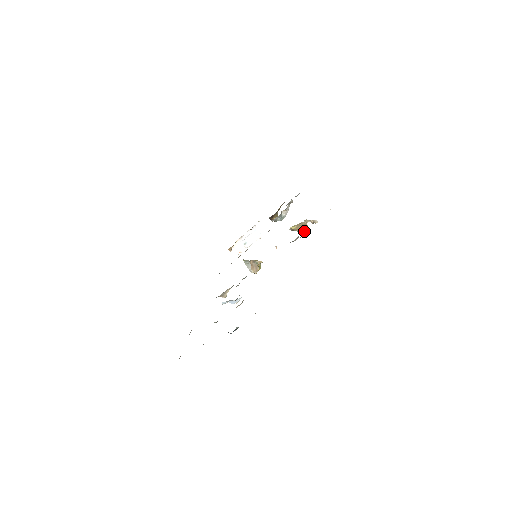
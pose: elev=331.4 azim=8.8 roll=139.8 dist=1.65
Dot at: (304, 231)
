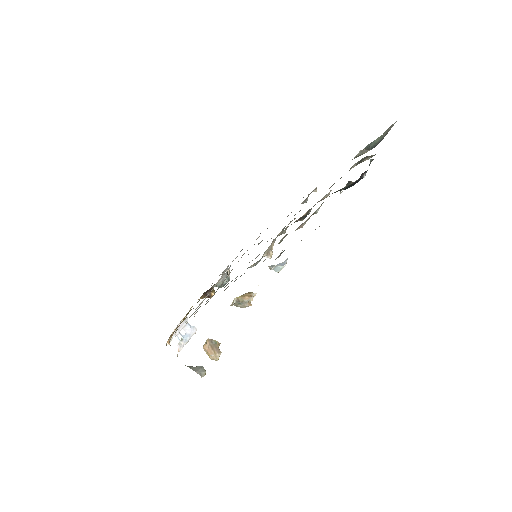
Dot at: (249, 302)
